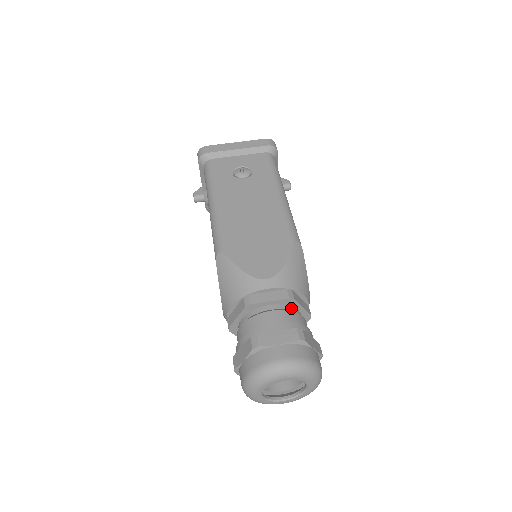
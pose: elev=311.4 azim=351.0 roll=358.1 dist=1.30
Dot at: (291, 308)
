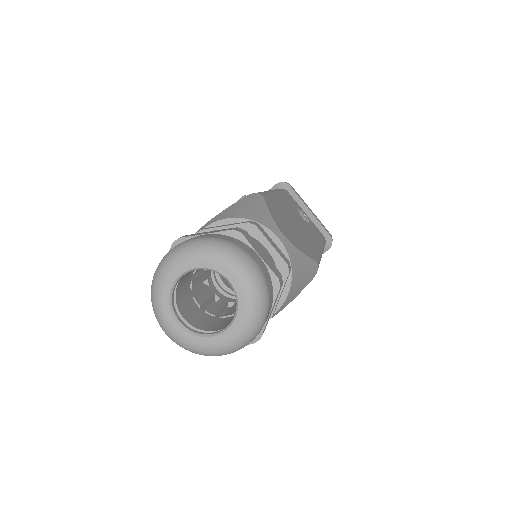
Dot at: occluded
